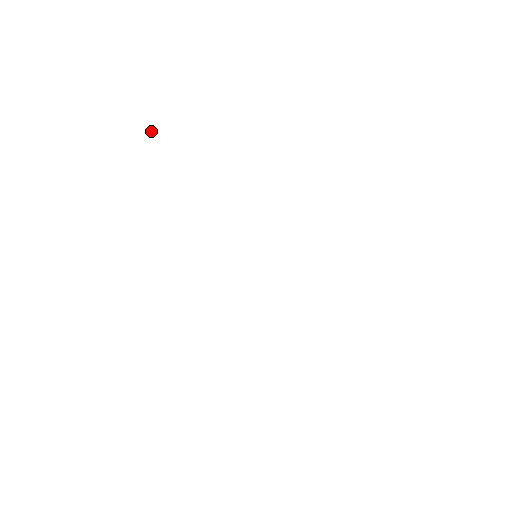
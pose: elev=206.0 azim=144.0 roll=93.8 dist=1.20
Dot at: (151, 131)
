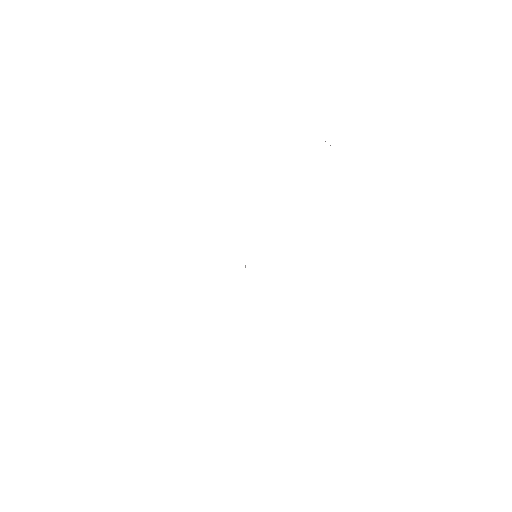
Dot at: (330, 145)
